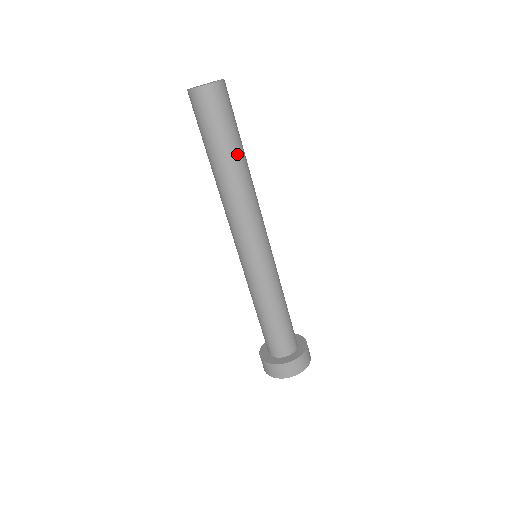
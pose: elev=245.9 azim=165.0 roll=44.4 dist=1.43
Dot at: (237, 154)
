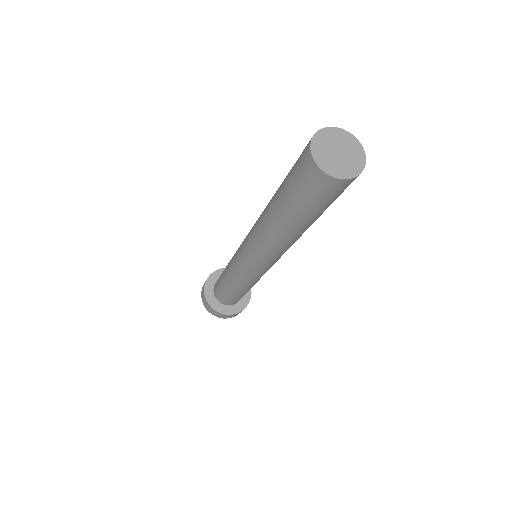
Dot at: (312, 223)
